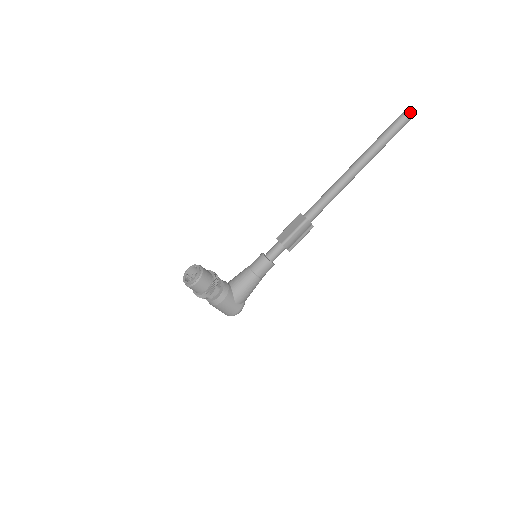
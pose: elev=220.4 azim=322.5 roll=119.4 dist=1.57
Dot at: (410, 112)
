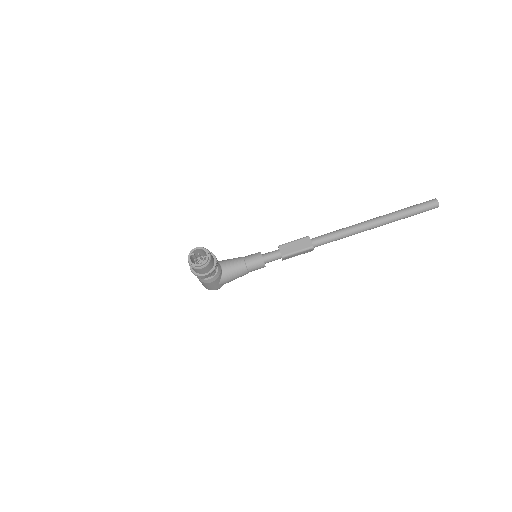
Dot at: occluded
